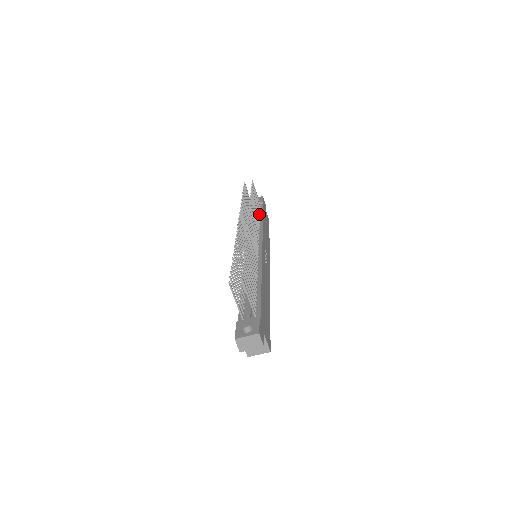
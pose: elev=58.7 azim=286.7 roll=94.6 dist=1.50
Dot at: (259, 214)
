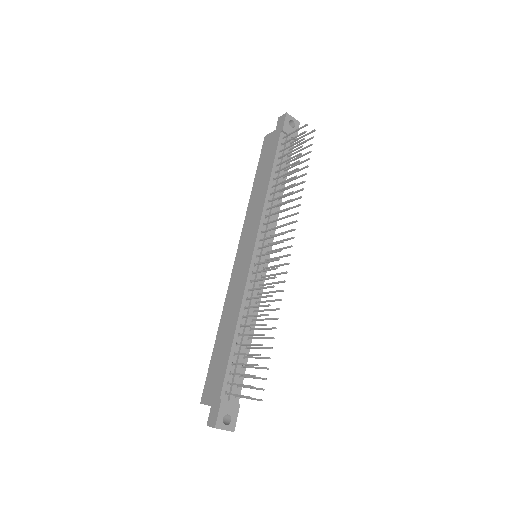
Dot at: (285, 170)
